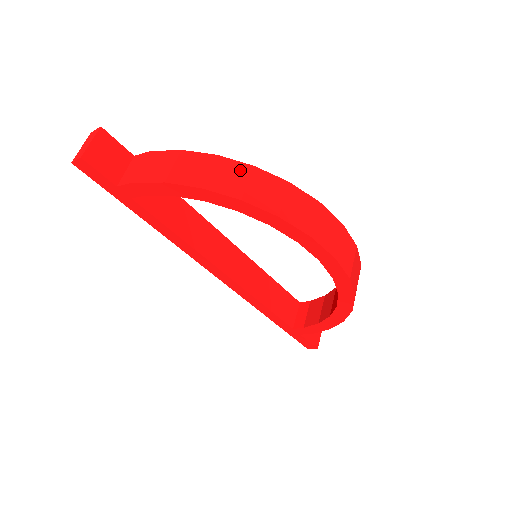
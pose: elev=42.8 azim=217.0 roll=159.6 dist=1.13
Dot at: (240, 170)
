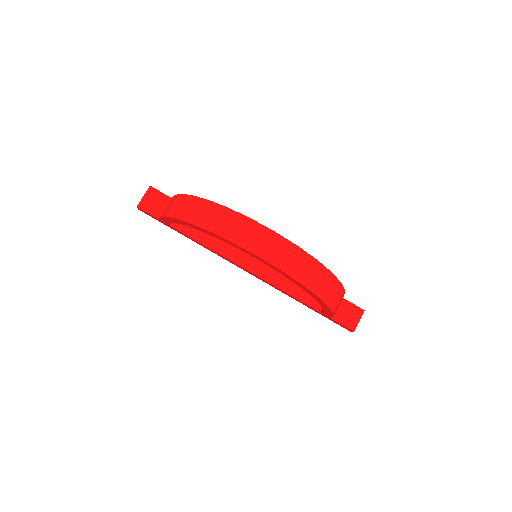
Dot at: (198, 203)
